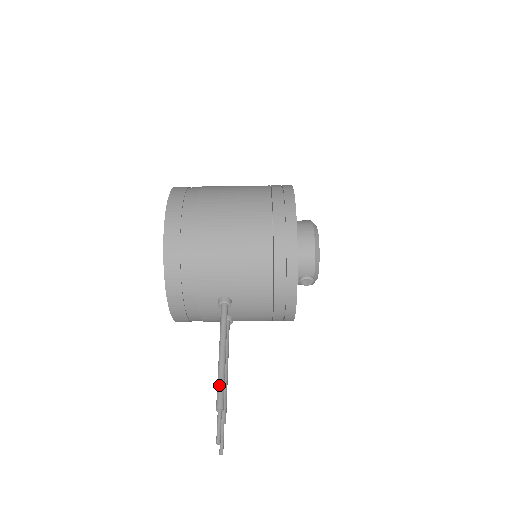
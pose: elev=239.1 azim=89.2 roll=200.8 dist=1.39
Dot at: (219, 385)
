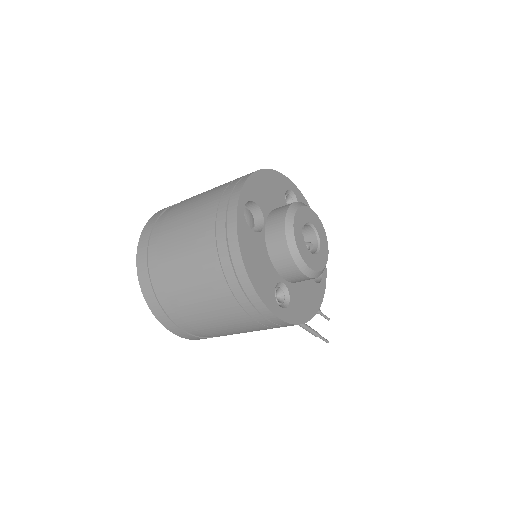
Dot at: occluded
